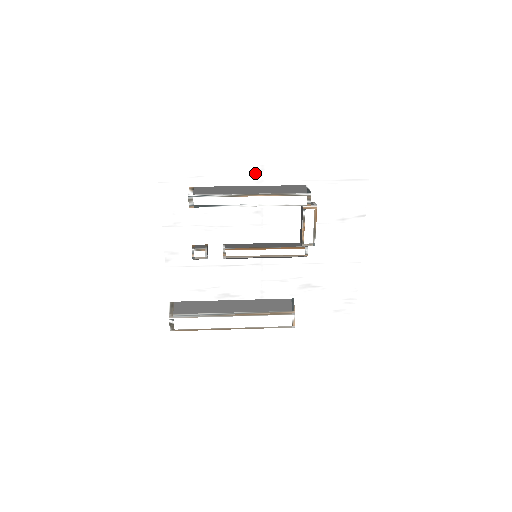
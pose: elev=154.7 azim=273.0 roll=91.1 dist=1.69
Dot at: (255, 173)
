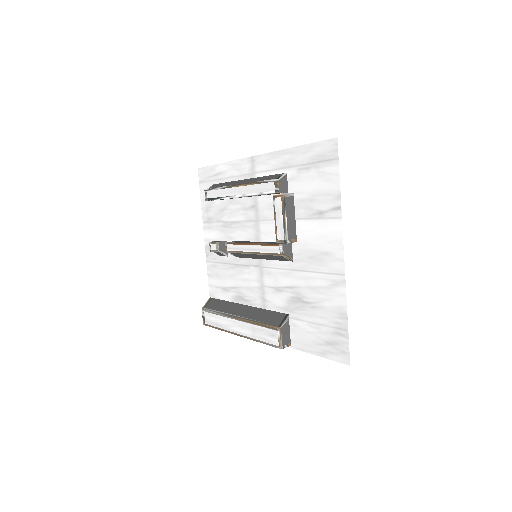
Dot at: (249, 165)
